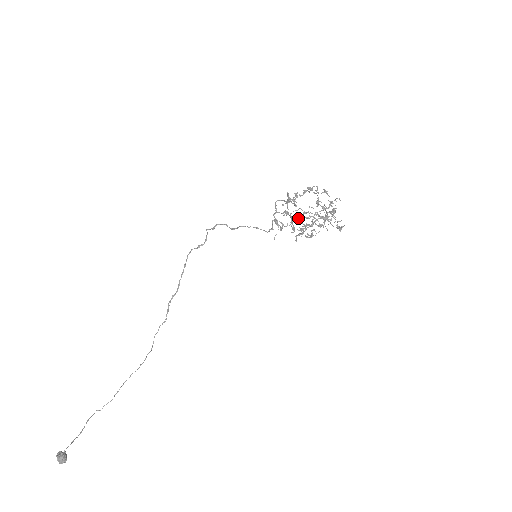
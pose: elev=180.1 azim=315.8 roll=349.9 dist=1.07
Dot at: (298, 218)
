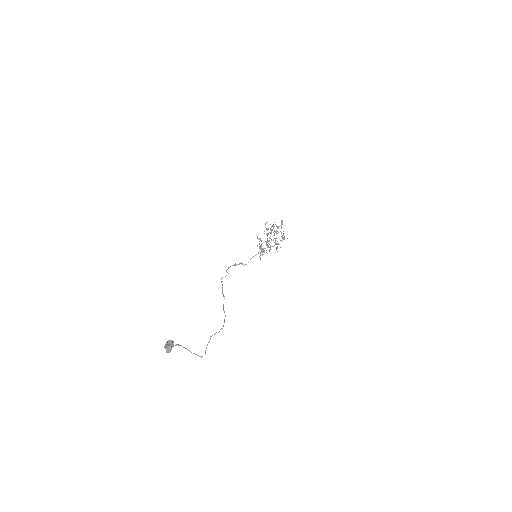
Dot at: occluded
